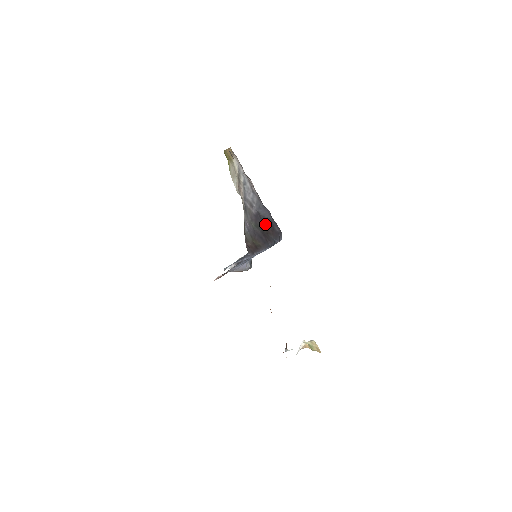
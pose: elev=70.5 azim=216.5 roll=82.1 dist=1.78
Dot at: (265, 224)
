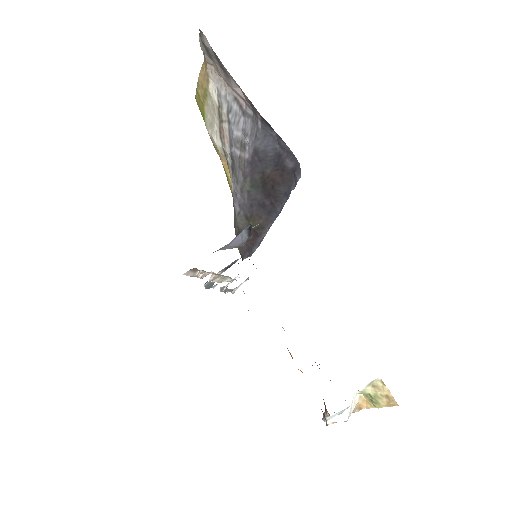
Dot at: (268, 169)
